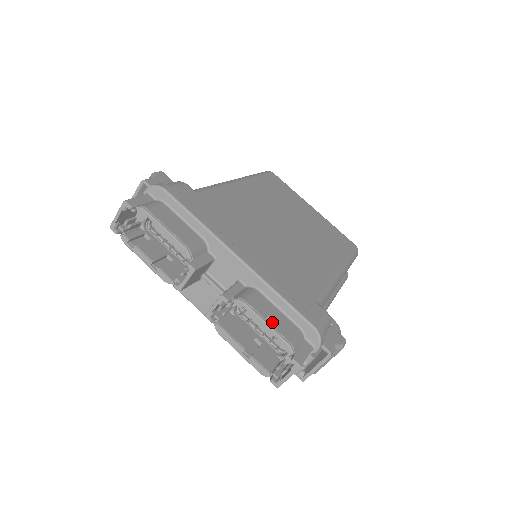
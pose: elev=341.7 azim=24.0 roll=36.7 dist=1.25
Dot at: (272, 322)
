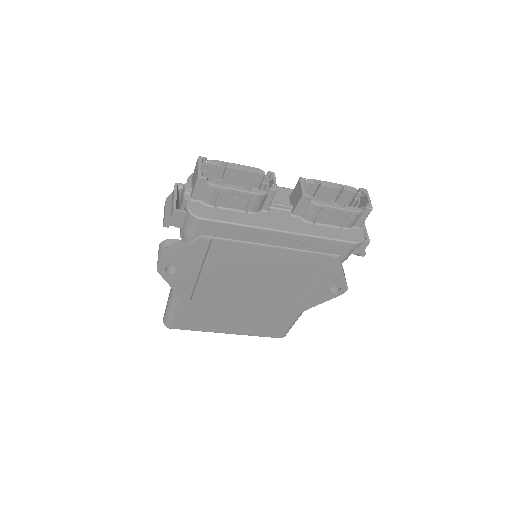
Dot at: occluded
